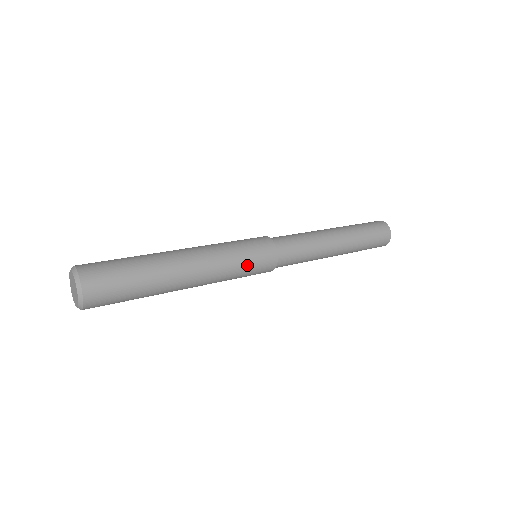
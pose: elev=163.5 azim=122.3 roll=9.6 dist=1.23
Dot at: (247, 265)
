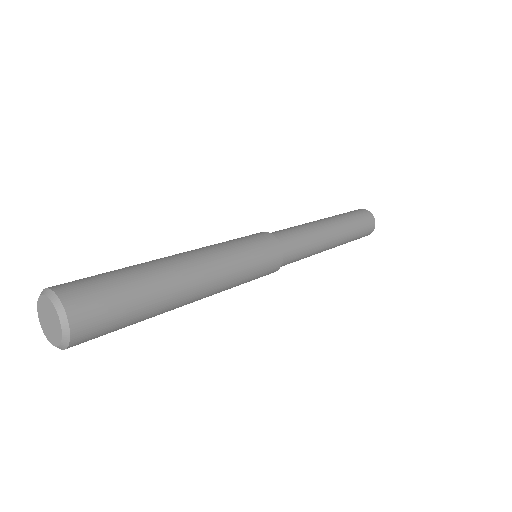
Dot at: (248, 247)
